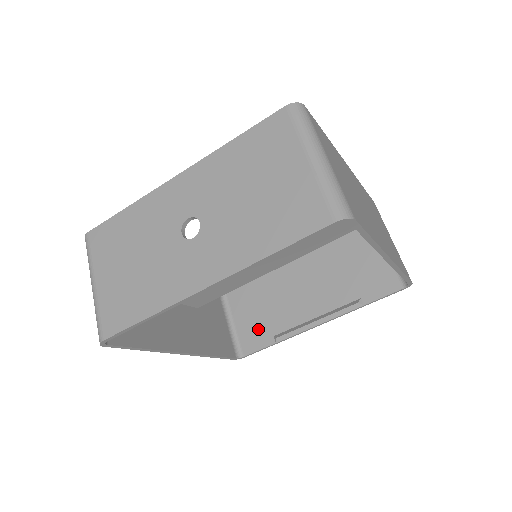
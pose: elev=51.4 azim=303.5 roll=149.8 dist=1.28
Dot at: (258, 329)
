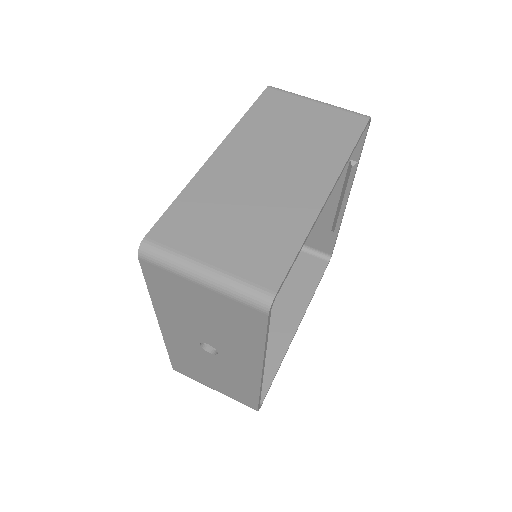
Dot at: (317, 235)
